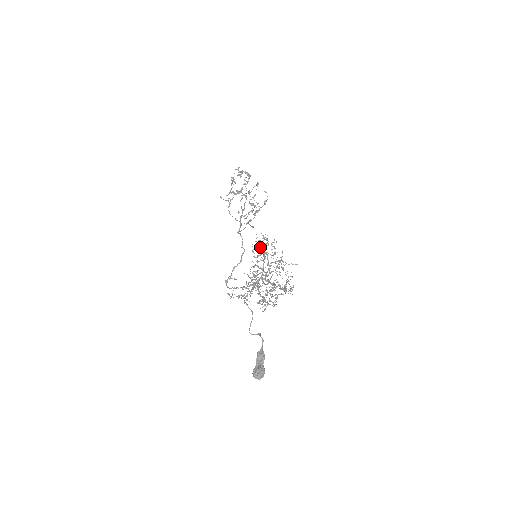
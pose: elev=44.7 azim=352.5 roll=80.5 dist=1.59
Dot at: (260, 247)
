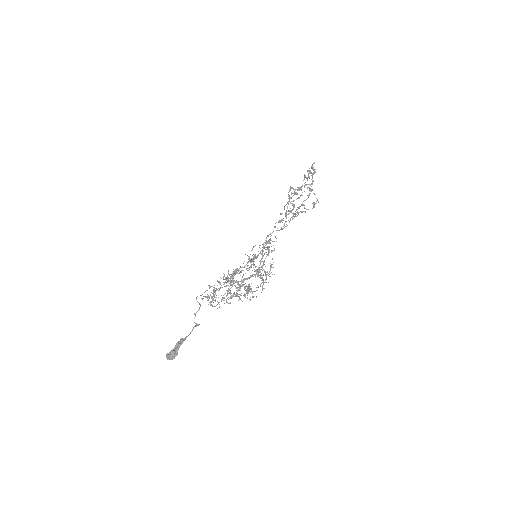
Dot at: (260, 248)
